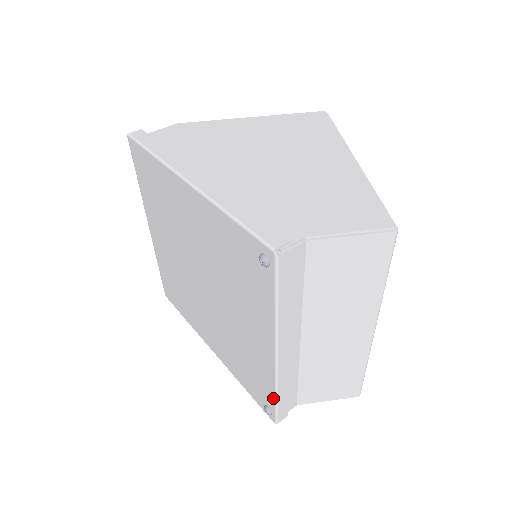
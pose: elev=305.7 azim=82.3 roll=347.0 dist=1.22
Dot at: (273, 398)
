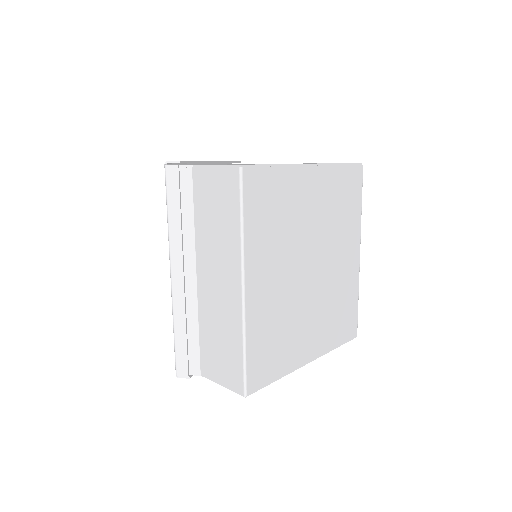
Dot at: (175, 336)
